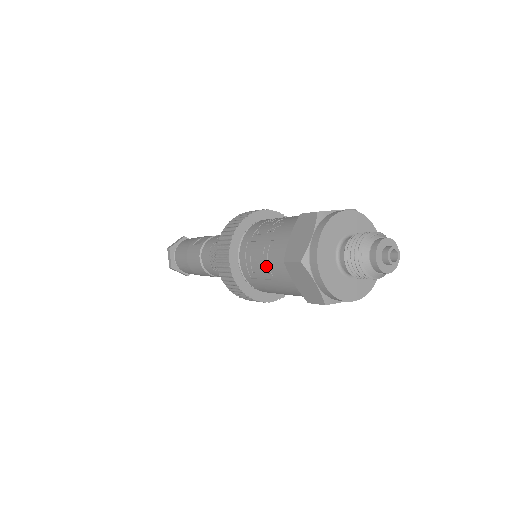
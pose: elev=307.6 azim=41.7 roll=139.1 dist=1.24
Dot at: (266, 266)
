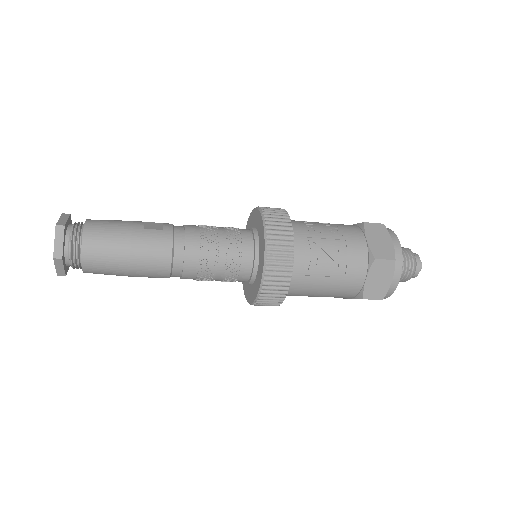
Dot at: (336, 263)
